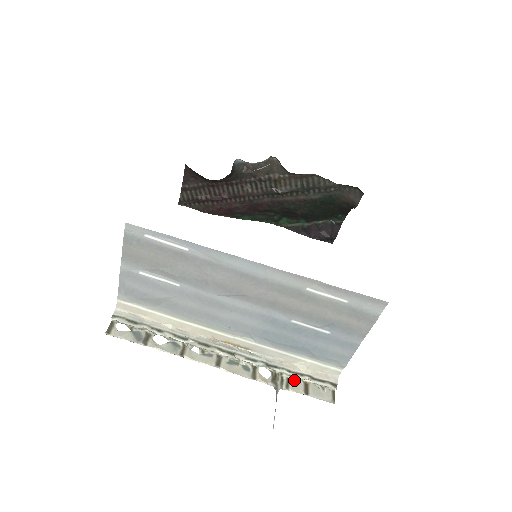
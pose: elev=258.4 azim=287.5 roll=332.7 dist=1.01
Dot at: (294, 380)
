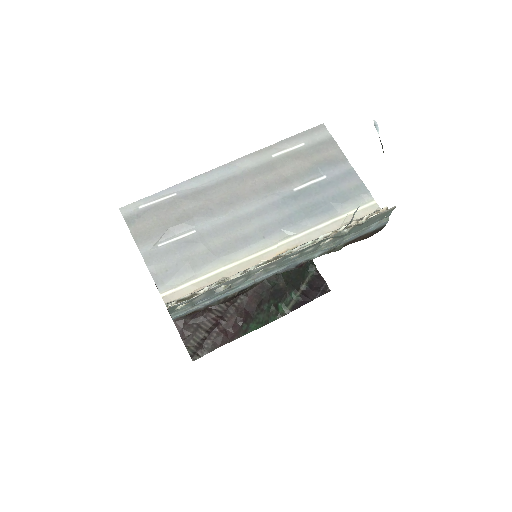
Dot at: (354, 230)
